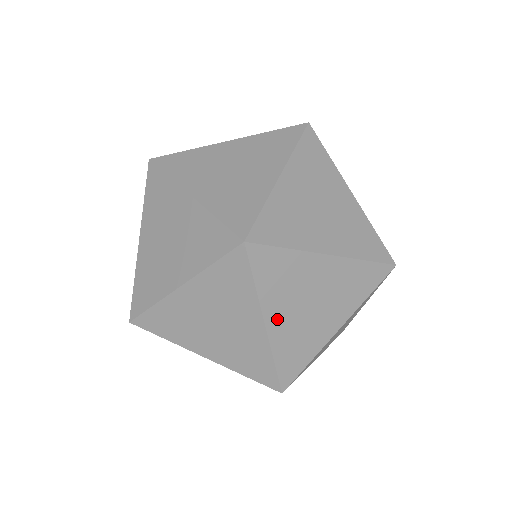
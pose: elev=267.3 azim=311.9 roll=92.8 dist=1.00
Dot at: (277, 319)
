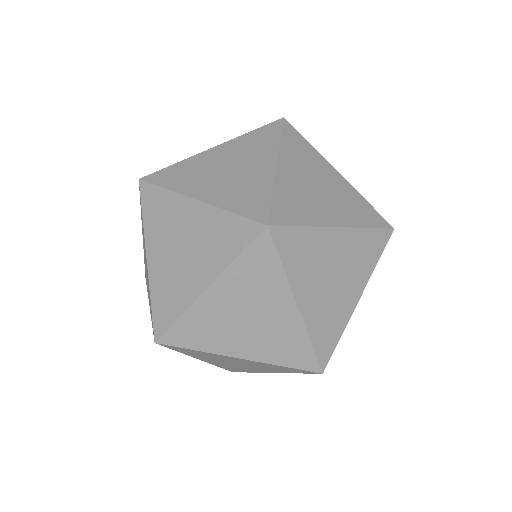
Dot at: (218, 296)
